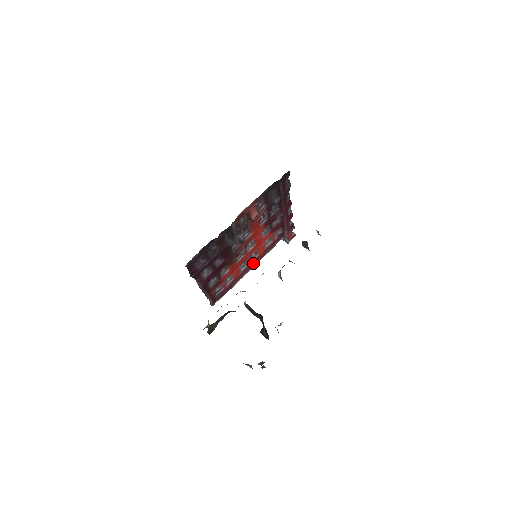
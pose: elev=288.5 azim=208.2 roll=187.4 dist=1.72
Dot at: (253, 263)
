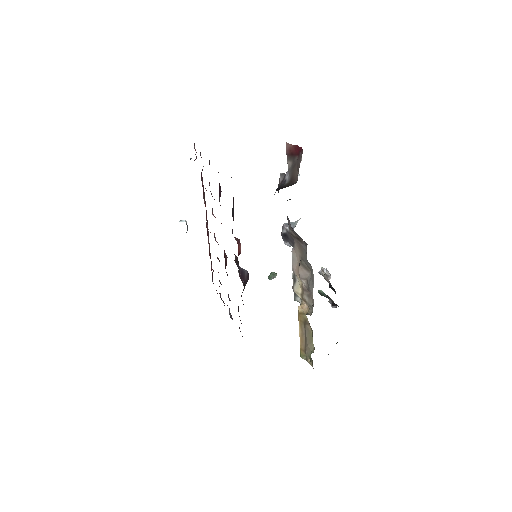
Dot at: (206, 224)
